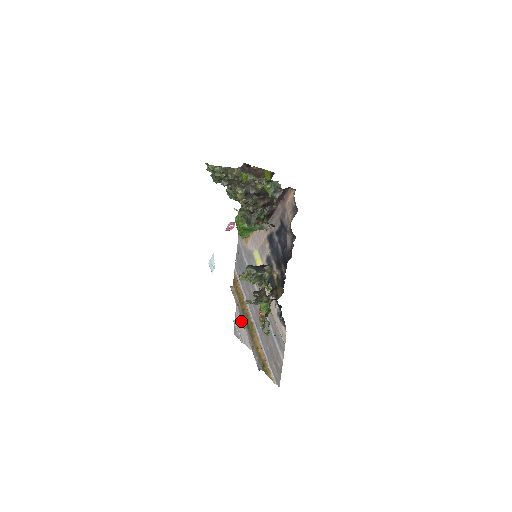
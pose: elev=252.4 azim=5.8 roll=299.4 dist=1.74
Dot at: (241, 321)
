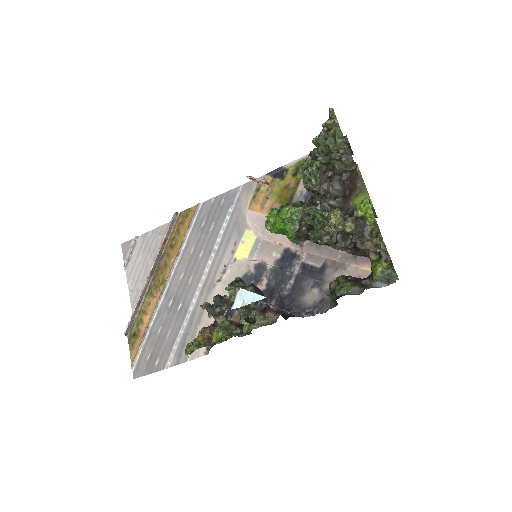
Dot at: (147, 249)
